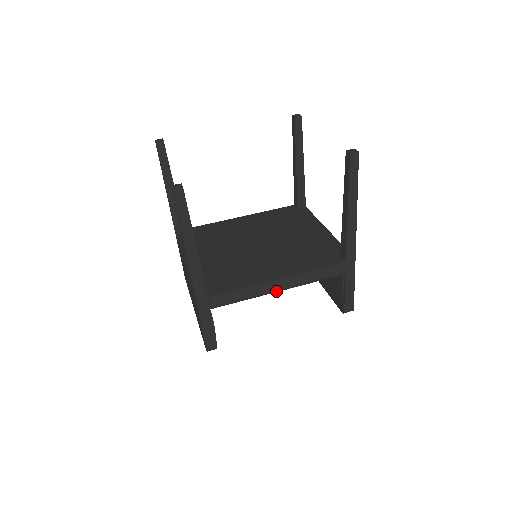
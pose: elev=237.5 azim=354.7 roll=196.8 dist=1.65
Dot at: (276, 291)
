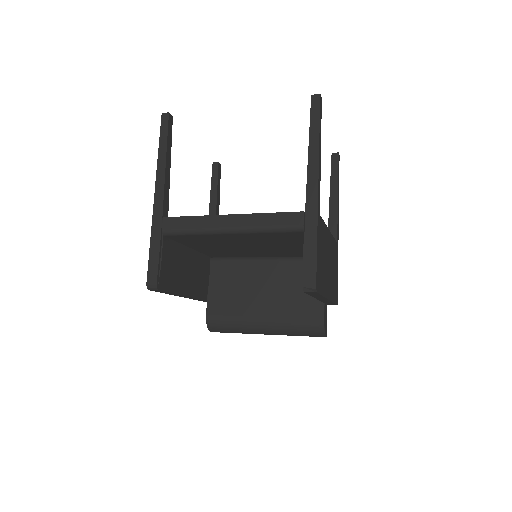
Dot at: (225, 229)
